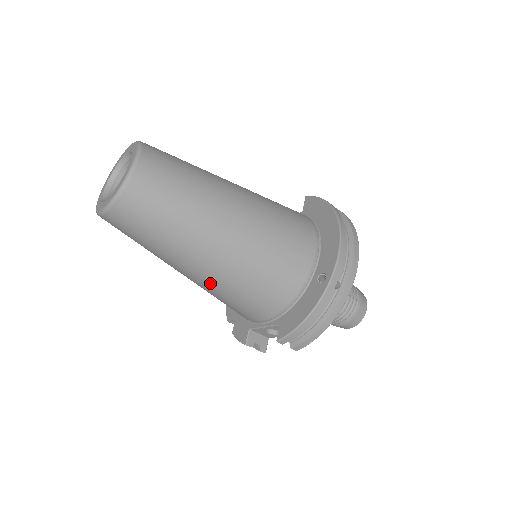
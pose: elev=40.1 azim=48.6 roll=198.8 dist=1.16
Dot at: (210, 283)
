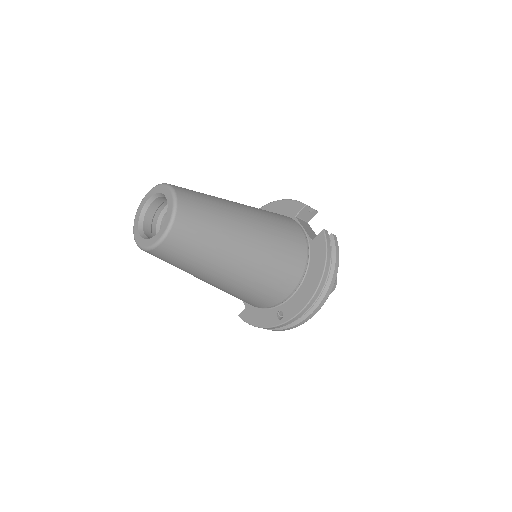
Dot at: occluded
